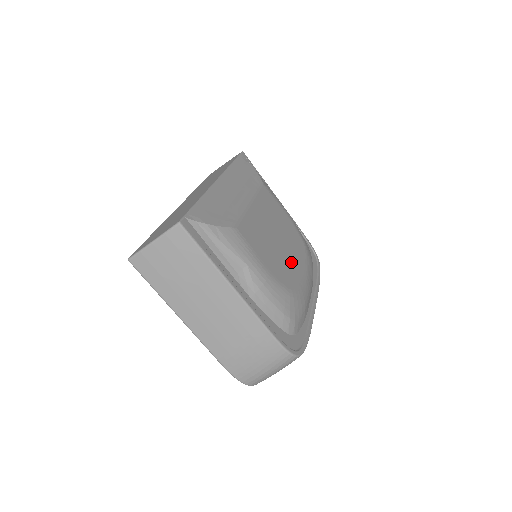
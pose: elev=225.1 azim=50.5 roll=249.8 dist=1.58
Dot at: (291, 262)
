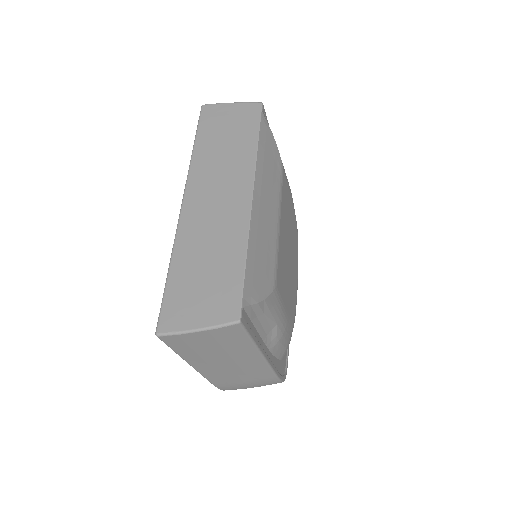
Dot at: (294, 274)
